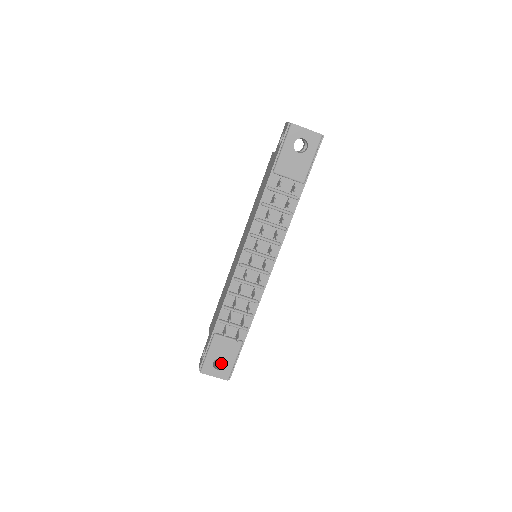
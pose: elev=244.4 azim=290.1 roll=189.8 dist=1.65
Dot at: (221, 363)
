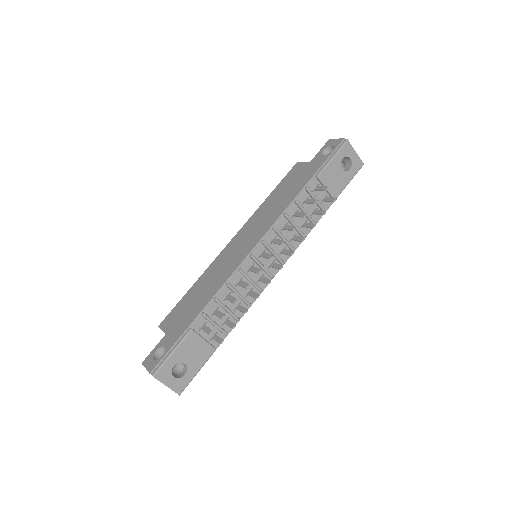
Dot at: (172, 372)
